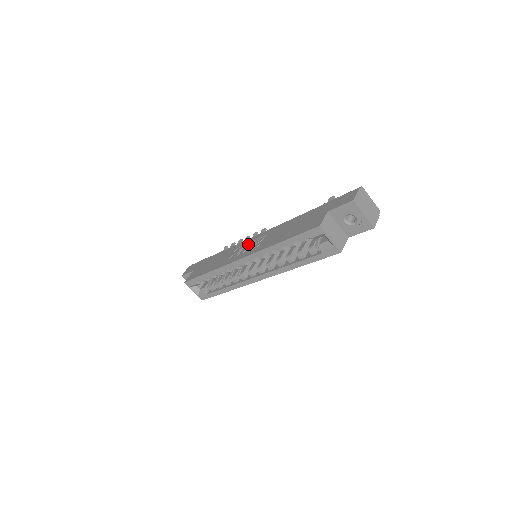
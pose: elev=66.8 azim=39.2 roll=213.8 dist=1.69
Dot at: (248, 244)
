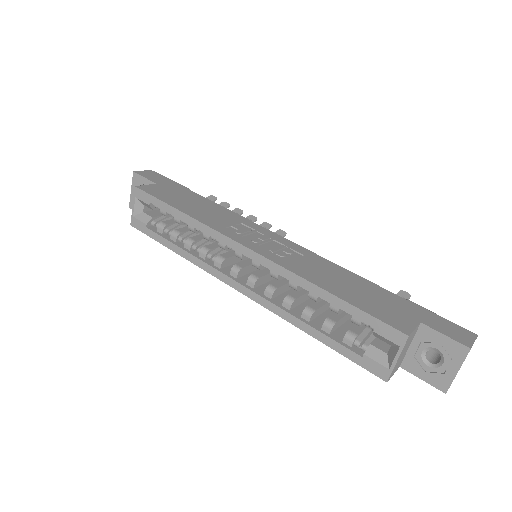
Dot at: (265, 236)
